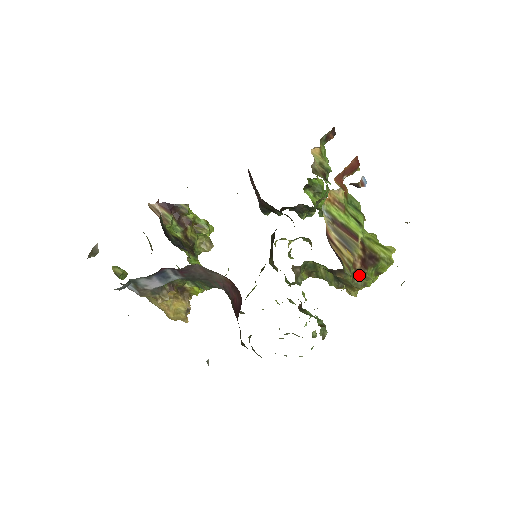
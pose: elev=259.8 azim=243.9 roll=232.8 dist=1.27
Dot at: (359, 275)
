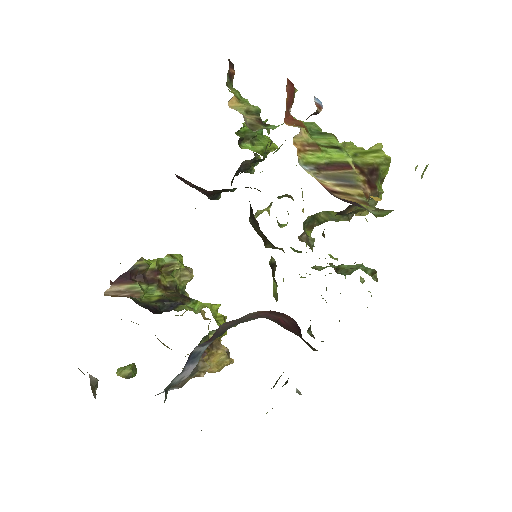
Dot at: occluded
